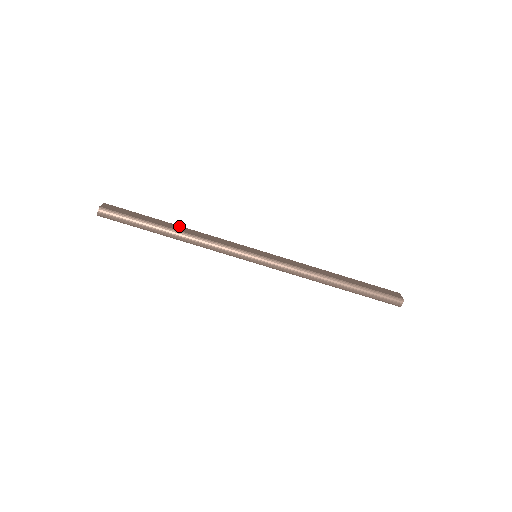
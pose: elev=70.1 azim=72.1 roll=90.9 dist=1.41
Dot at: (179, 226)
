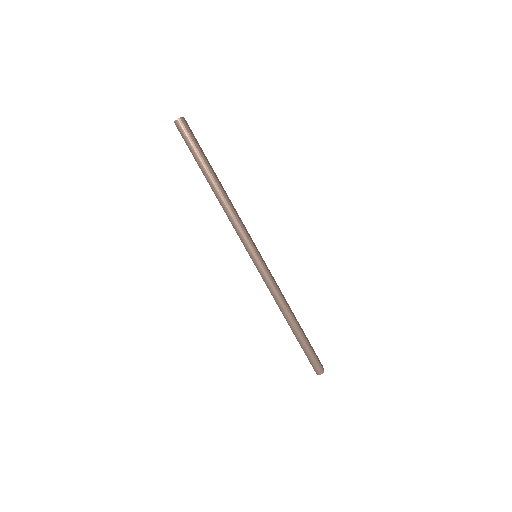
Dot at: occluded
